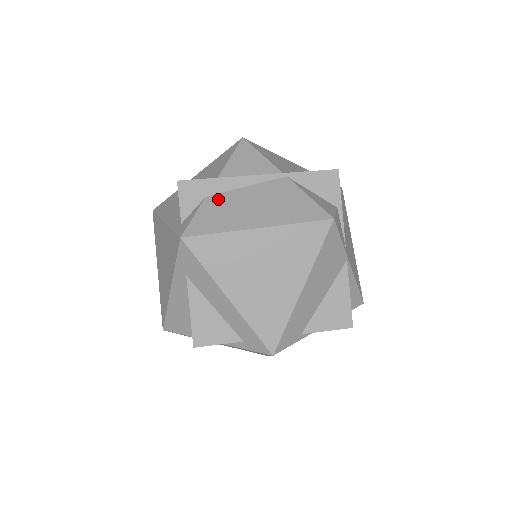
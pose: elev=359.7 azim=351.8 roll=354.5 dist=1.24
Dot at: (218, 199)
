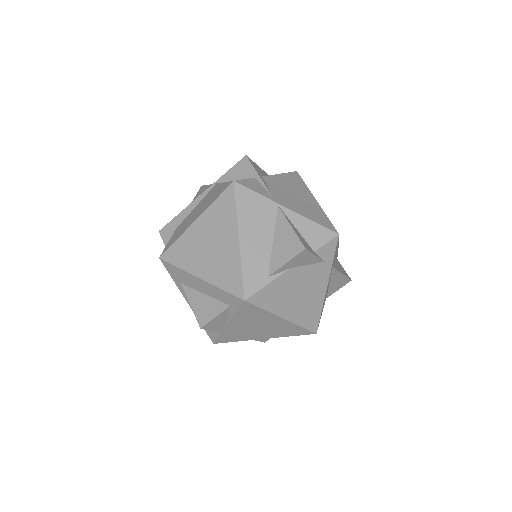
Dot at: (181, 225)
